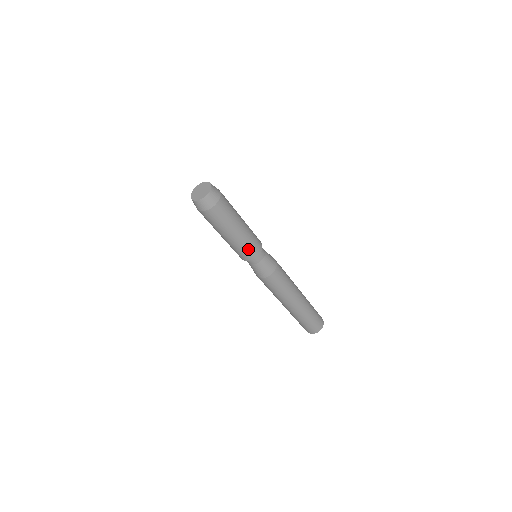
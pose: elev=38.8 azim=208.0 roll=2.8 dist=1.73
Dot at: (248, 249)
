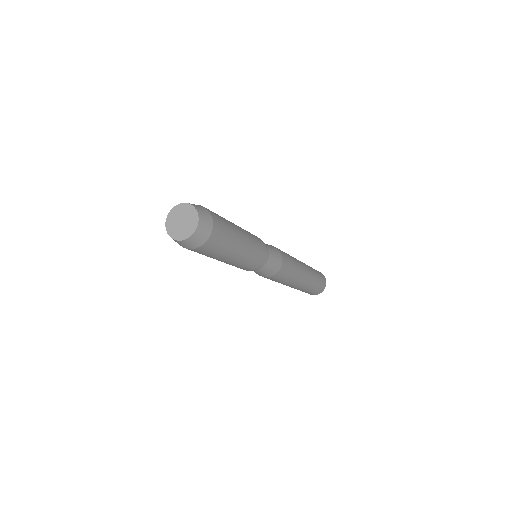
Dot at: (258, 251)
